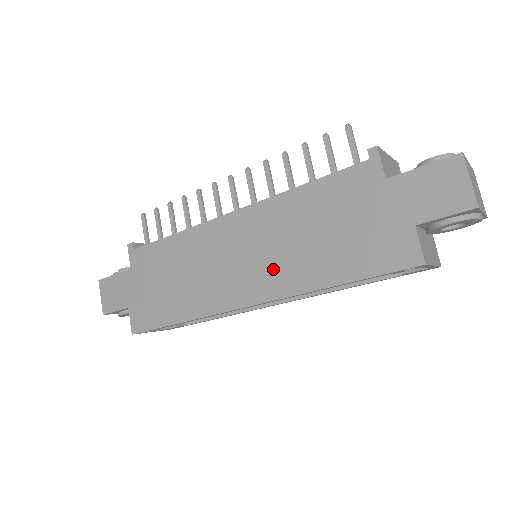
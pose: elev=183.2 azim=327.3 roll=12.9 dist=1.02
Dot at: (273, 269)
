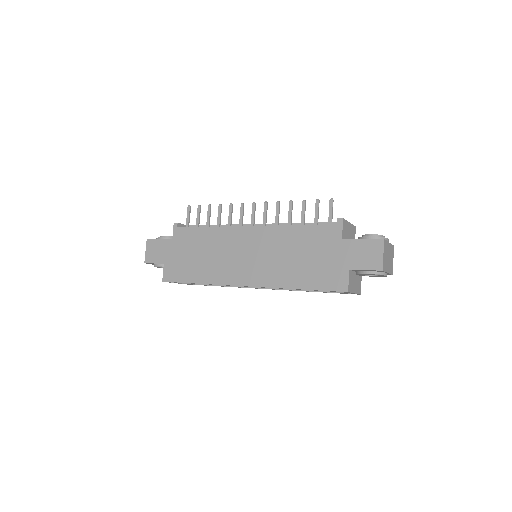
Dot at: (265, 269)
